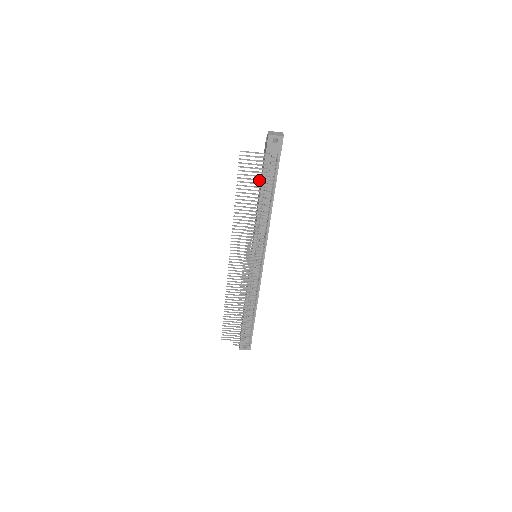
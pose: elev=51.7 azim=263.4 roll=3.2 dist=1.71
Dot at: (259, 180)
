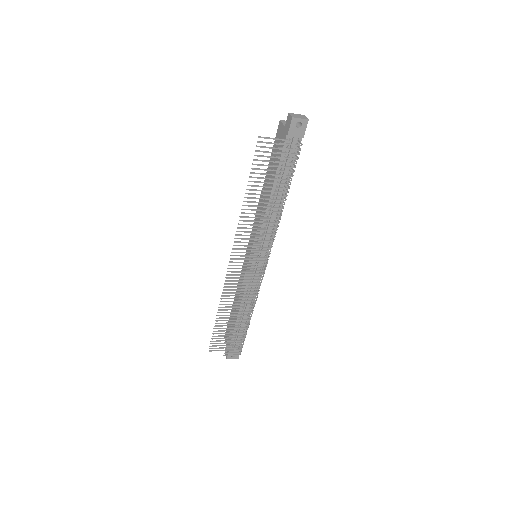
Dot at: (278, 171)
